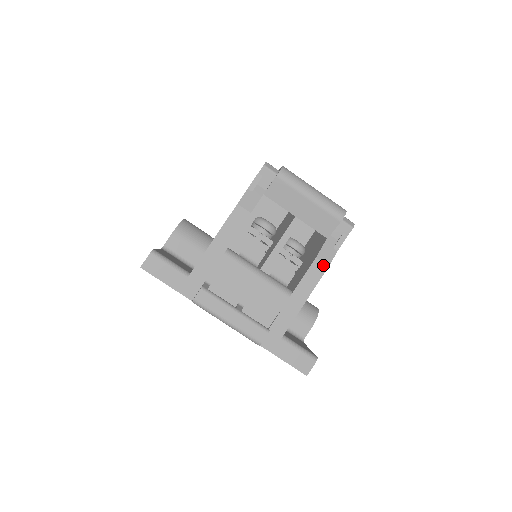
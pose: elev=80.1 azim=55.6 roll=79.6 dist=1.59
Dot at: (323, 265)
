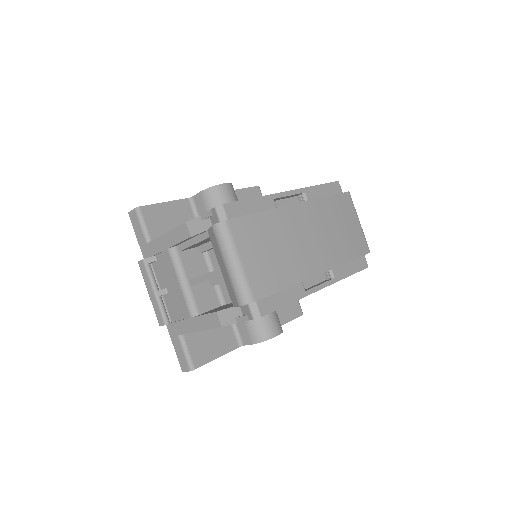
Dot at: (219, 321)
